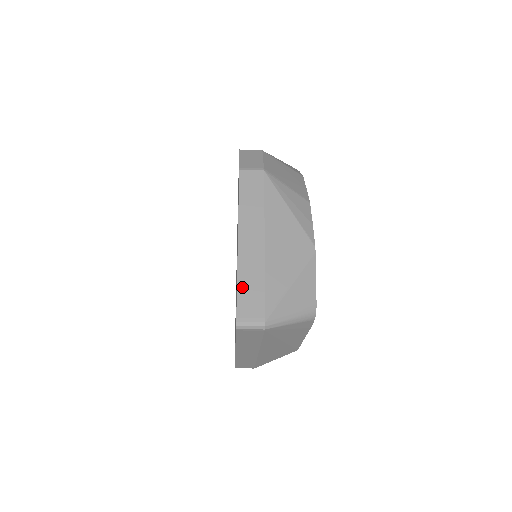
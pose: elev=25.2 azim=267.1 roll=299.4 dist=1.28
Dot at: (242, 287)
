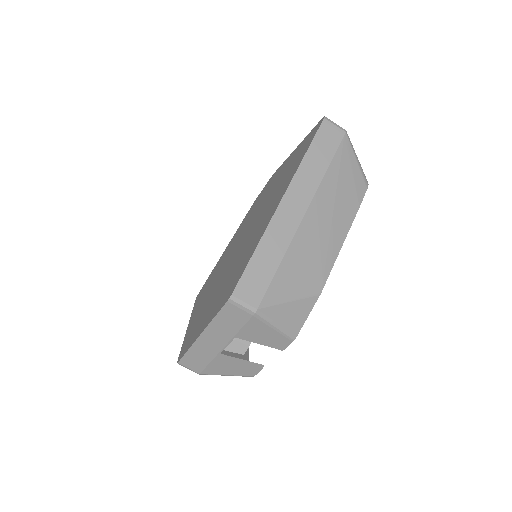
Dot at: occluded
